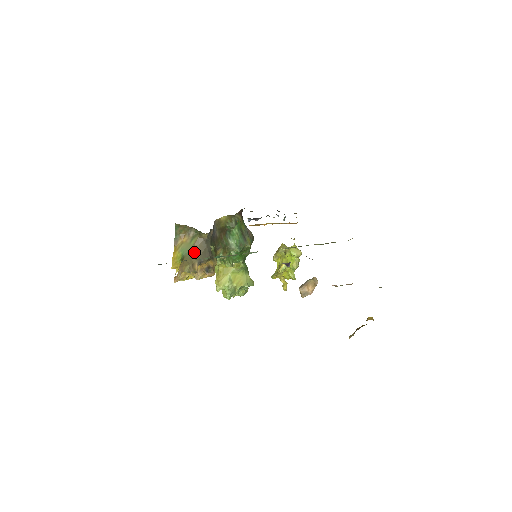
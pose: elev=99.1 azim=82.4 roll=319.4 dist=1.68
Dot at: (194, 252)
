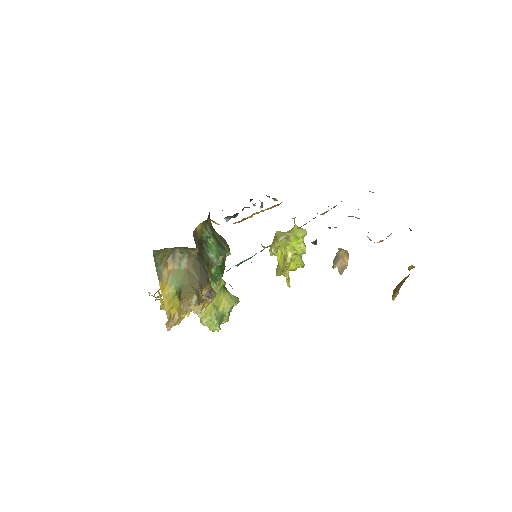
Dot at: (190, 277)
